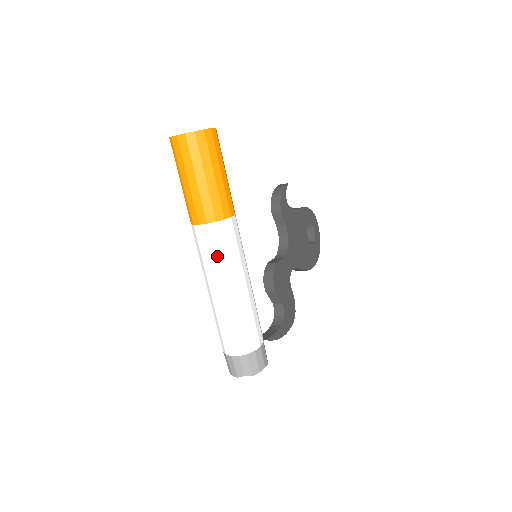
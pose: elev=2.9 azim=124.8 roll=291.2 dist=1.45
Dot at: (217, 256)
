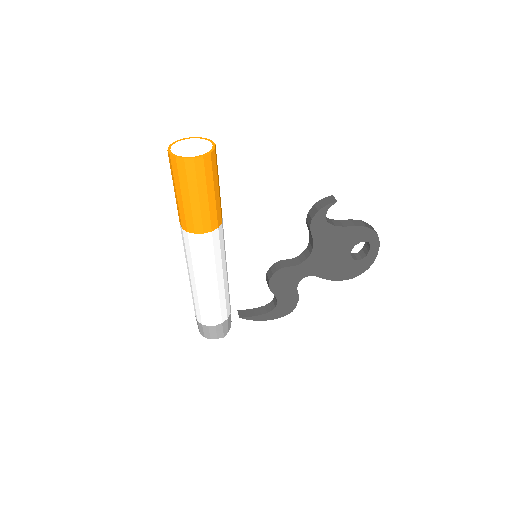
Dot at: (187, 254)
